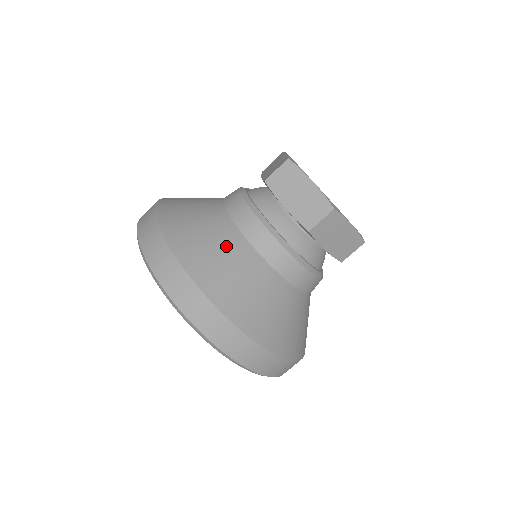
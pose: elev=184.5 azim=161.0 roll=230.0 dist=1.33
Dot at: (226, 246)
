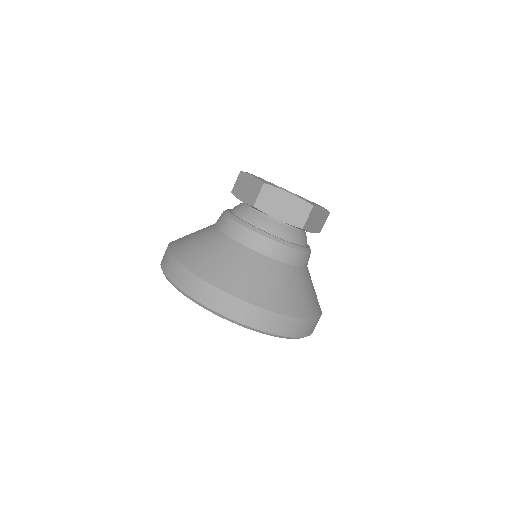
Dot at: (204, 237)
